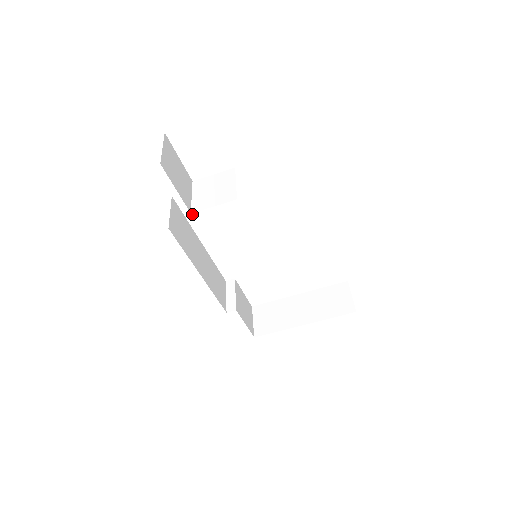
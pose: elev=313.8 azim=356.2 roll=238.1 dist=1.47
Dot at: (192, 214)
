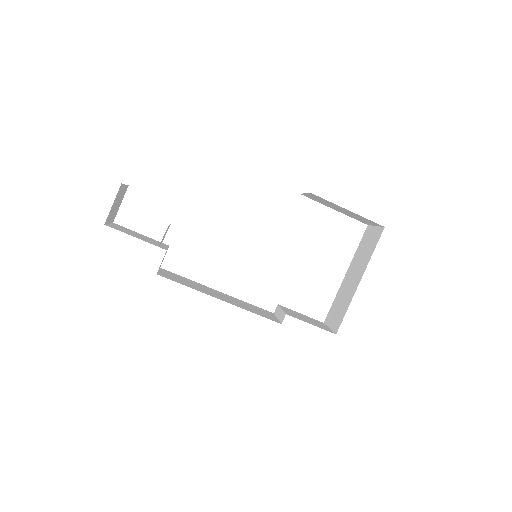
Dot at: occluded
